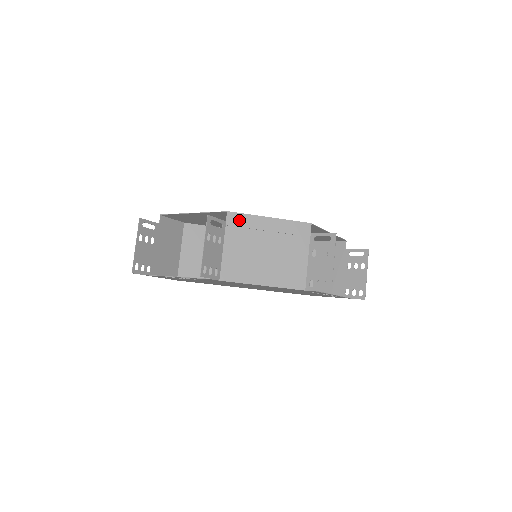
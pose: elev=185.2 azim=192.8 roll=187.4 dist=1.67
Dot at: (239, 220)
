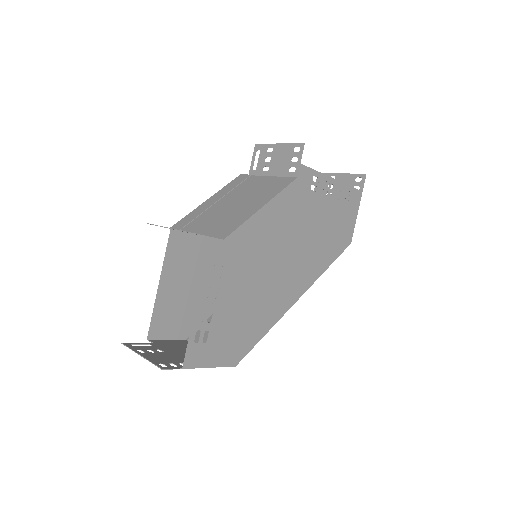
Dot at: (186, 220)
